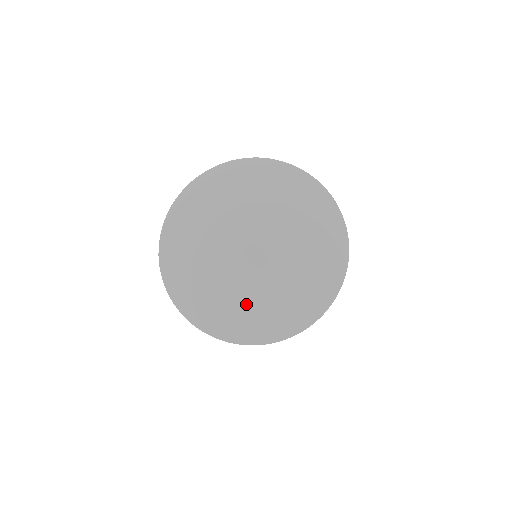
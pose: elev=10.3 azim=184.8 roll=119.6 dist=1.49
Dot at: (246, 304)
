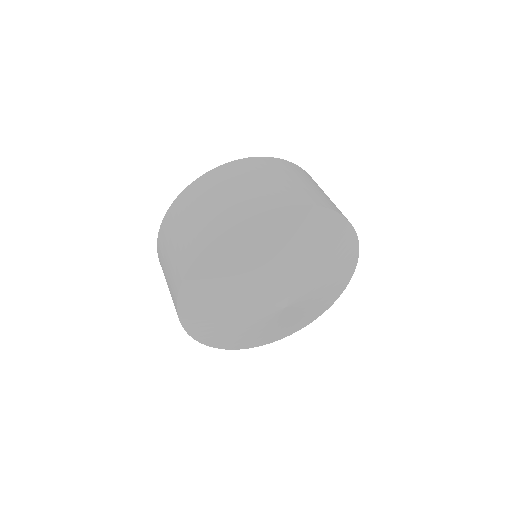
Dot at: (230, 327)
